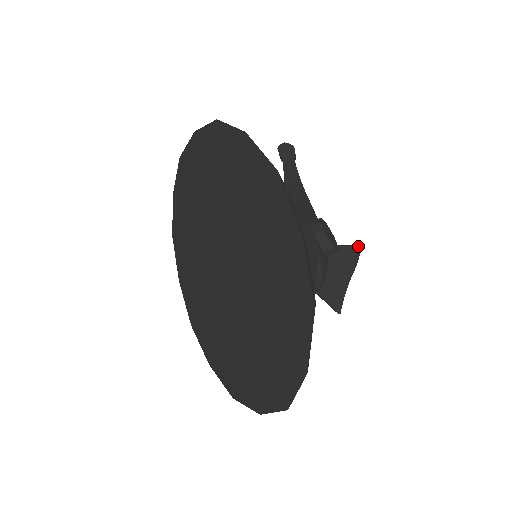
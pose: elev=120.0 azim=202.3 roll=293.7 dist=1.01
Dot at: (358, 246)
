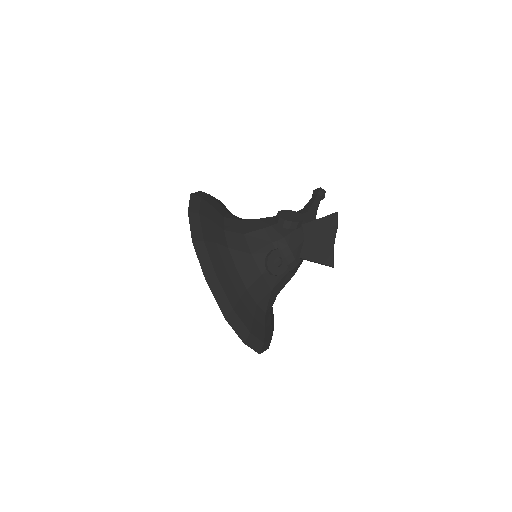
Dot at: (333, 213)
